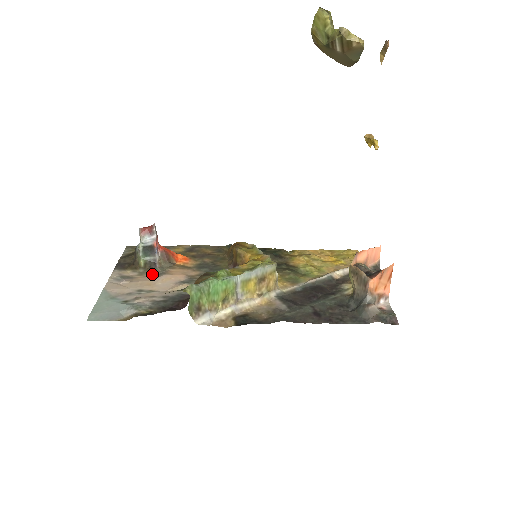
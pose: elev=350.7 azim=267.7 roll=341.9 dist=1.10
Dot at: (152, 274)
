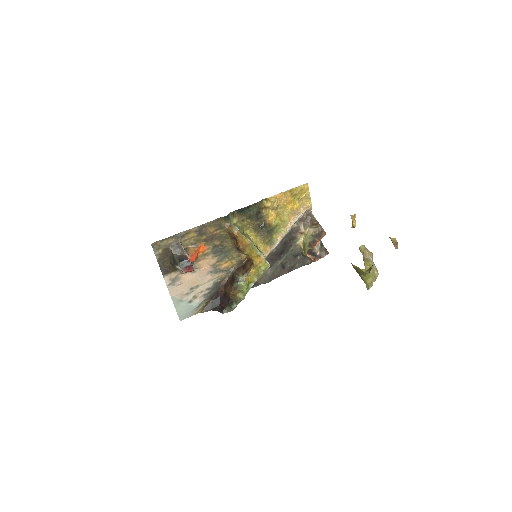
Dot at: occluded
